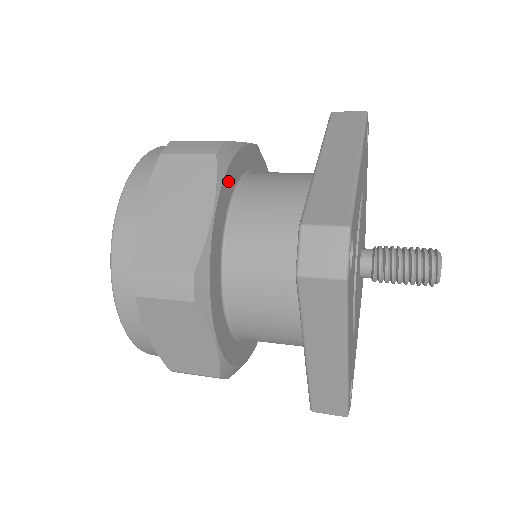
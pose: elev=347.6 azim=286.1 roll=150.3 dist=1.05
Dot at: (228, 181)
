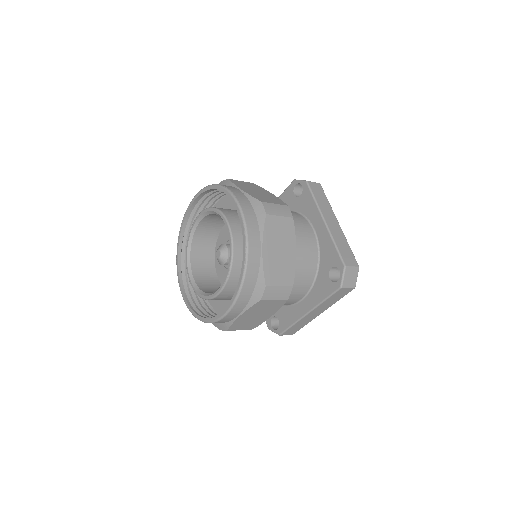
Dot at: occluded
